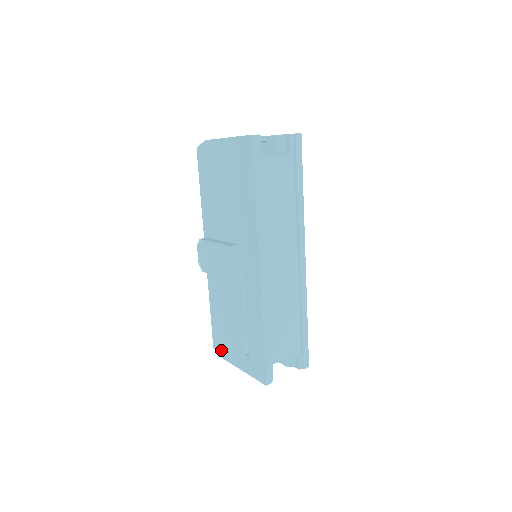
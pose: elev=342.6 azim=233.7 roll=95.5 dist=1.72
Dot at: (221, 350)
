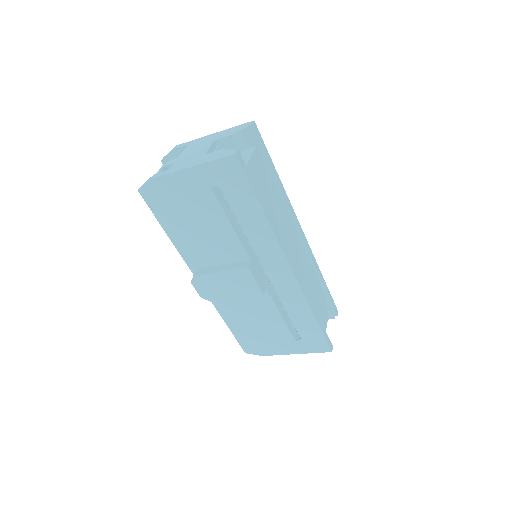
Dot at: (258, 351)
